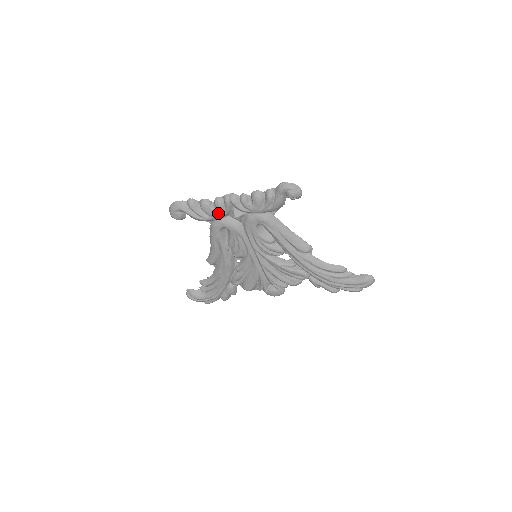
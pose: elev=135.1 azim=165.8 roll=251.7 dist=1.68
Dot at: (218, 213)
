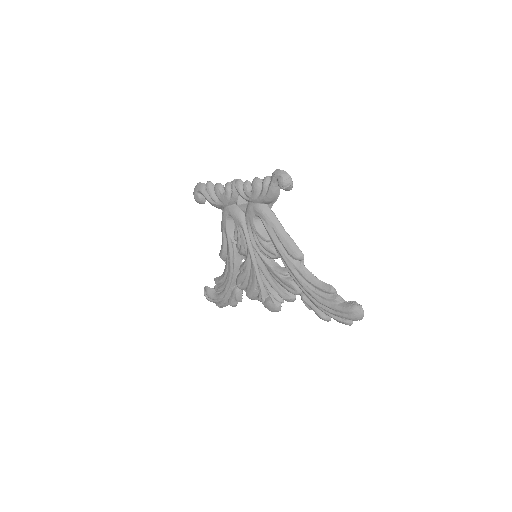
Dot at: (225, 198)
